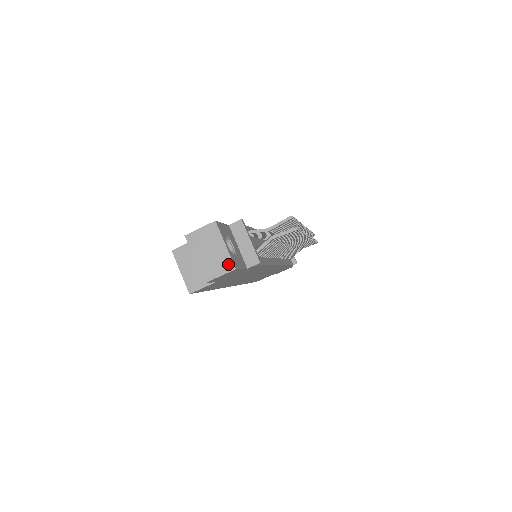
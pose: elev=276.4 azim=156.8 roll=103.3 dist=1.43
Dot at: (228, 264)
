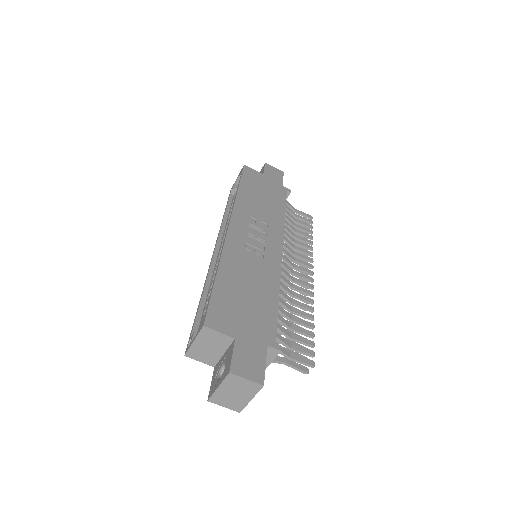
Dot at: (238, 407)
